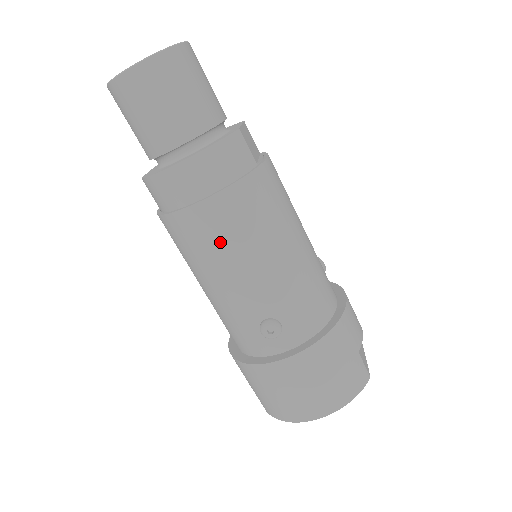
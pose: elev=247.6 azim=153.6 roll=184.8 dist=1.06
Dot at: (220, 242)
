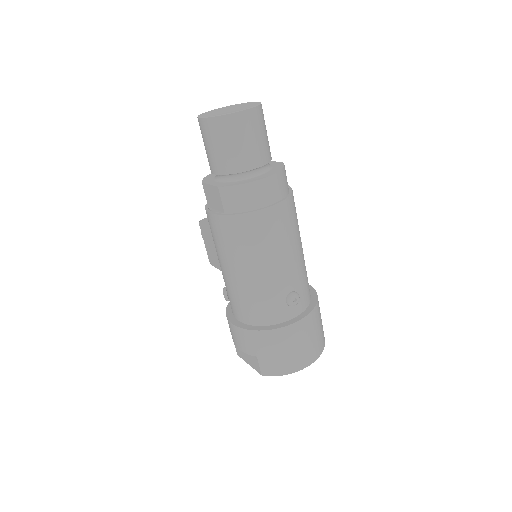
Dot at: (278, 235)
